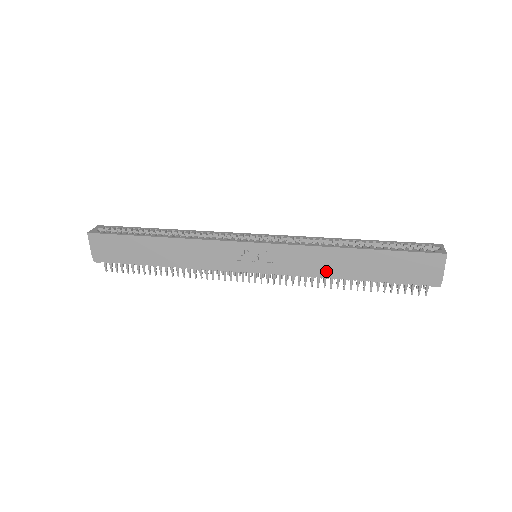
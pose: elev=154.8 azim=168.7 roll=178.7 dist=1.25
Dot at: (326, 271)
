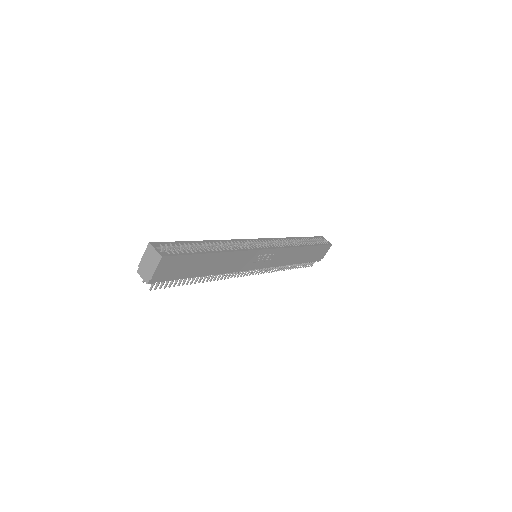
Dot at: (289, 261)
